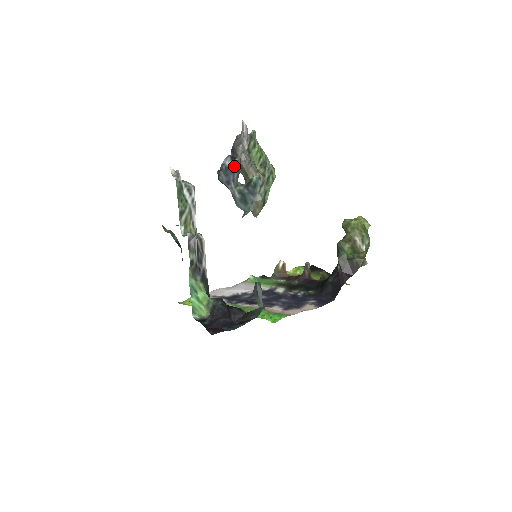
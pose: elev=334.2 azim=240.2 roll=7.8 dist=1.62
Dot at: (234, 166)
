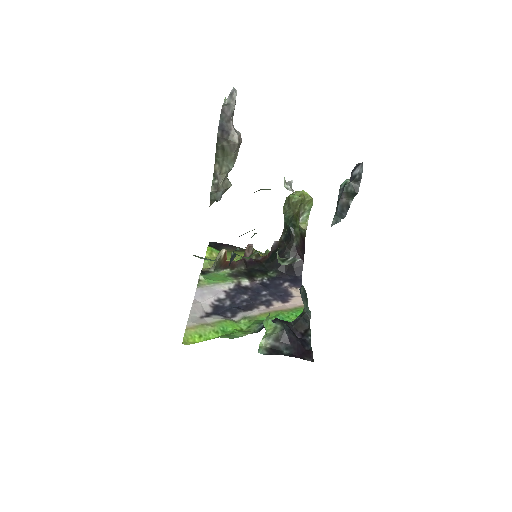
Dot at: occluded
